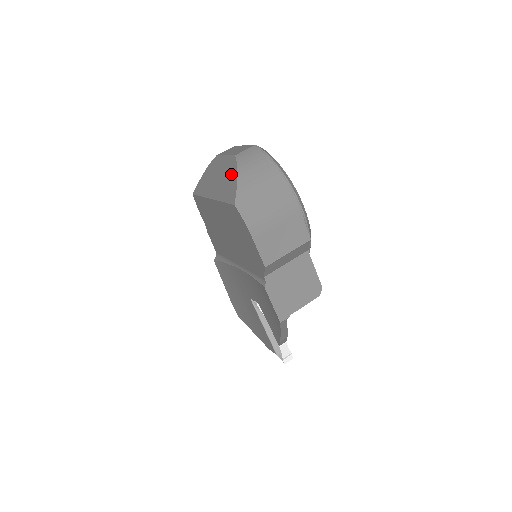
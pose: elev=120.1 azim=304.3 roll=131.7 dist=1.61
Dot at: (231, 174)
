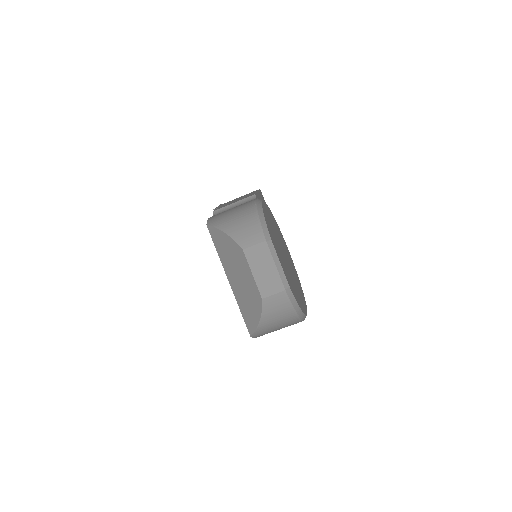
Dot at: (254, 308)
